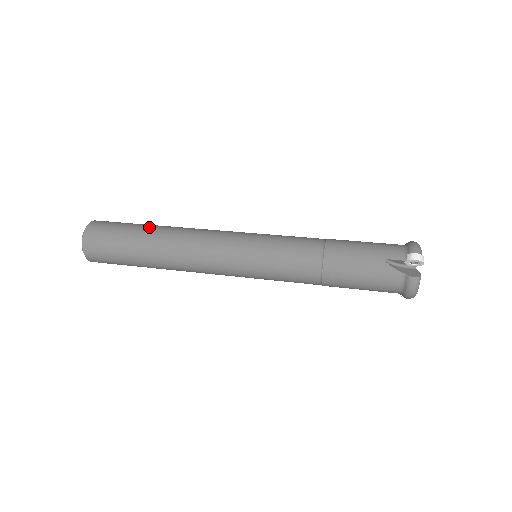
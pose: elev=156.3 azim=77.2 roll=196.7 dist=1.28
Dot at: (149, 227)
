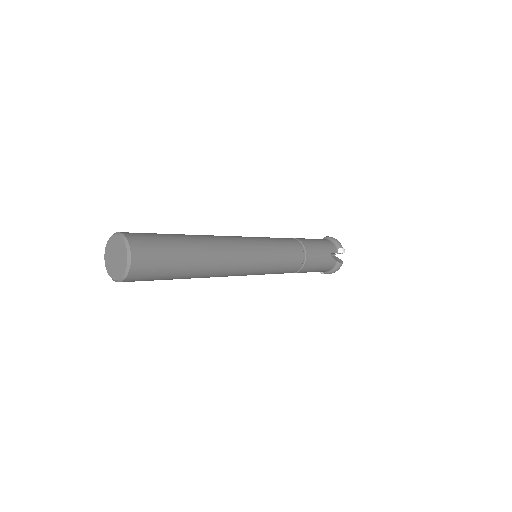
Dot at: (189, 240)
